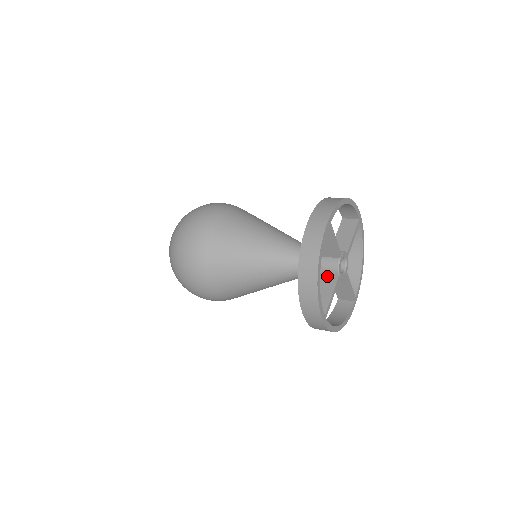
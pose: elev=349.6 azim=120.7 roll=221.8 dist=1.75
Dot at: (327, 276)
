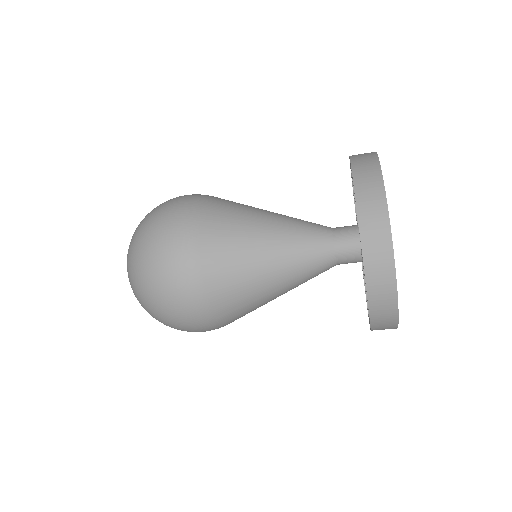
Dot at: occluded
